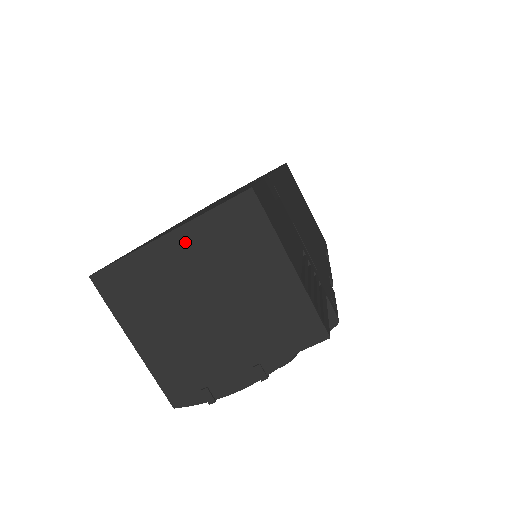
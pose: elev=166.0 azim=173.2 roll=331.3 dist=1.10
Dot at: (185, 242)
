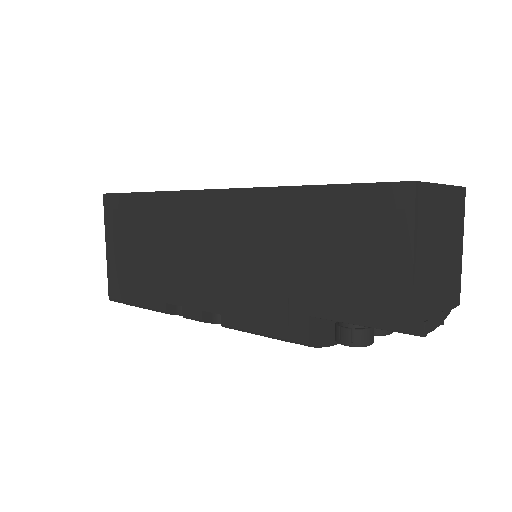
Dot at: (447, 197)
